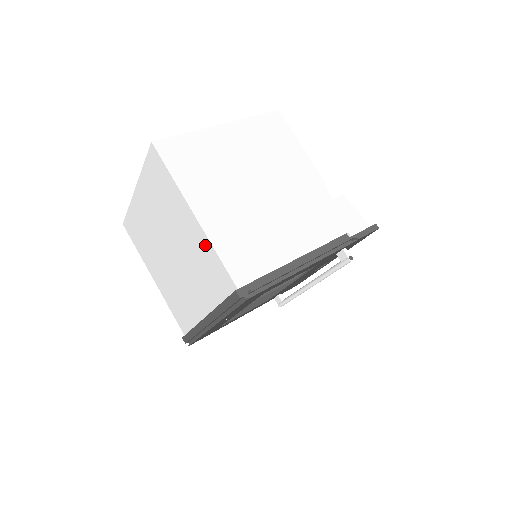
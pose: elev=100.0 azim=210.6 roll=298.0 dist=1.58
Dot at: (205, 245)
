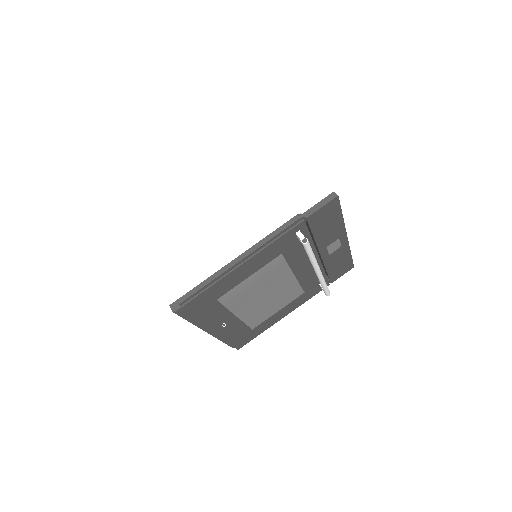
Dot at: occluded
